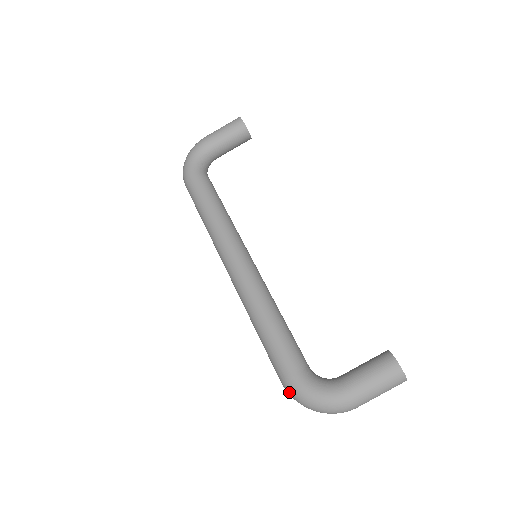
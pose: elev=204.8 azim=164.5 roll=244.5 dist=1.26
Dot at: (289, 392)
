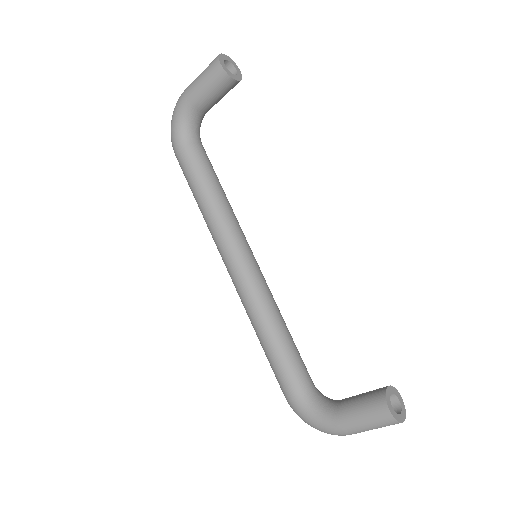
Dot at: occluded
